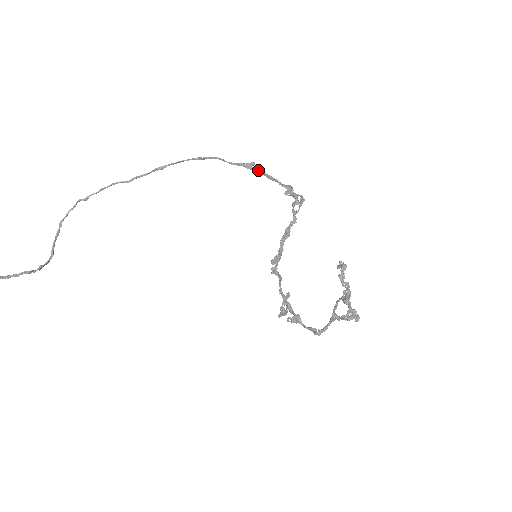
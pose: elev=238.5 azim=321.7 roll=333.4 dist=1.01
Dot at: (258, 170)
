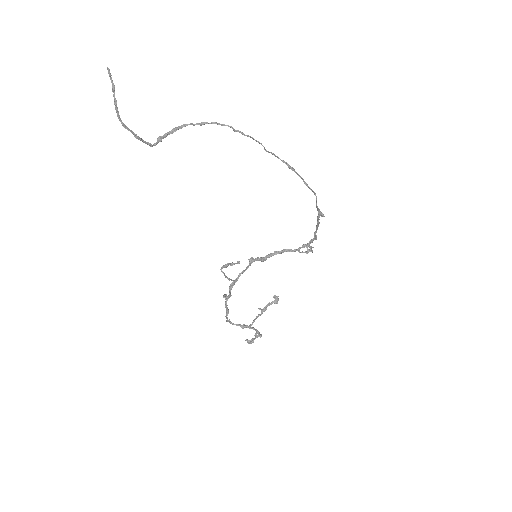
Dot at: occluded
